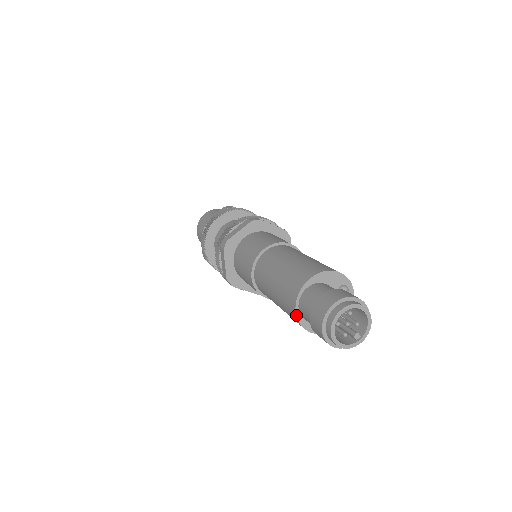
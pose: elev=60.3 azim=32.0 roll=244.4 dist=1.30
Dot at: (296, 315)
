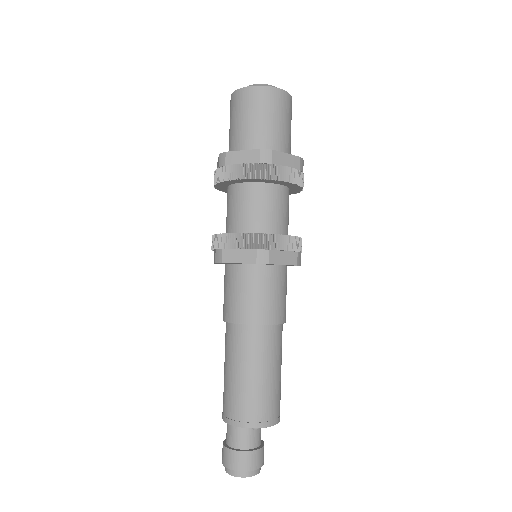
Dot at: occluded
